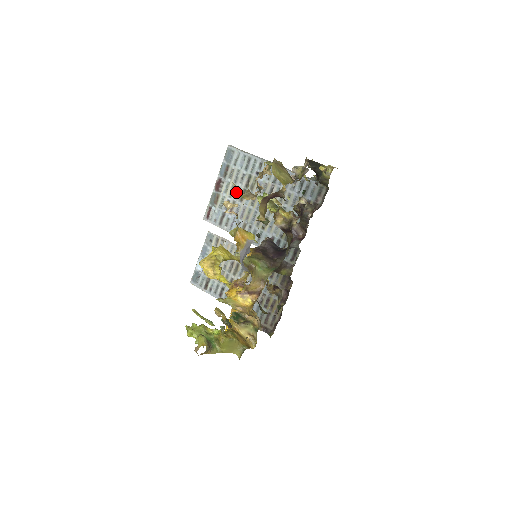
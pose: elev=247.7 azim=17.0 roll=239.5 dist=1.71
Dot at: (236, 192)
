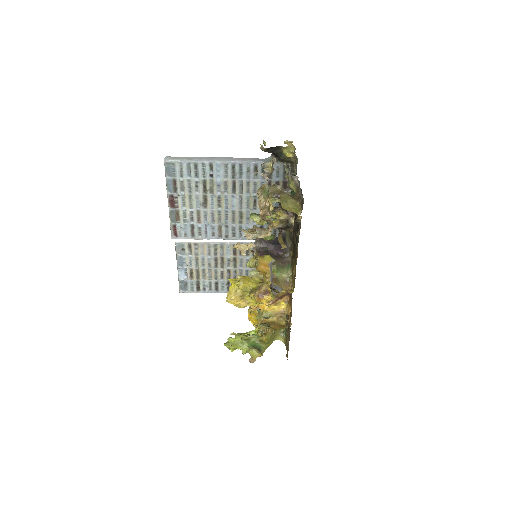
Dot at: (247, 235)
